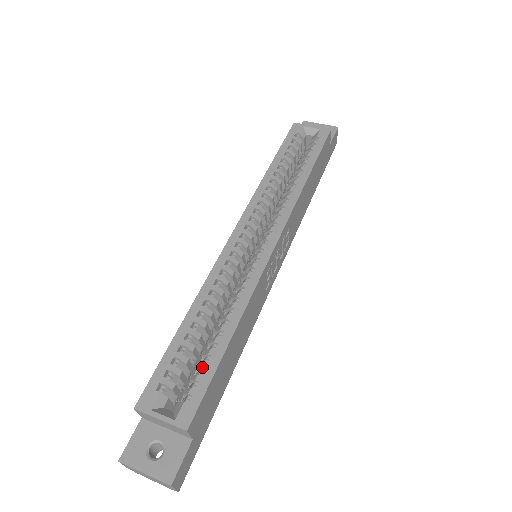
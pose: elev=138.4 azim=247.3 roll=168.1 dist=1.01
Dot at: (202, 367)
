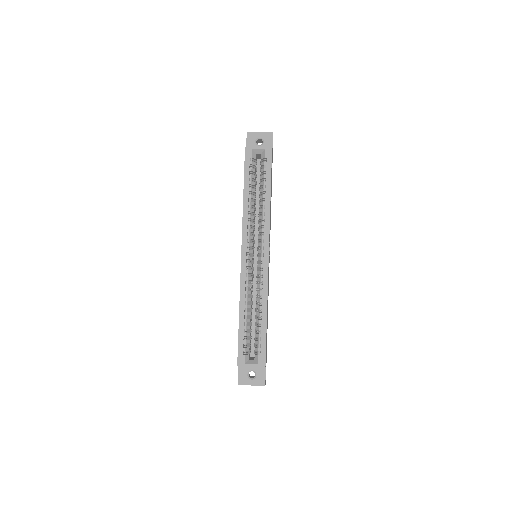
Dot at: (259, 337)
